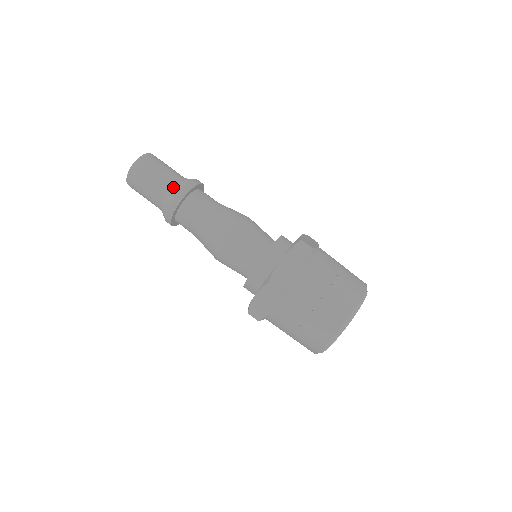
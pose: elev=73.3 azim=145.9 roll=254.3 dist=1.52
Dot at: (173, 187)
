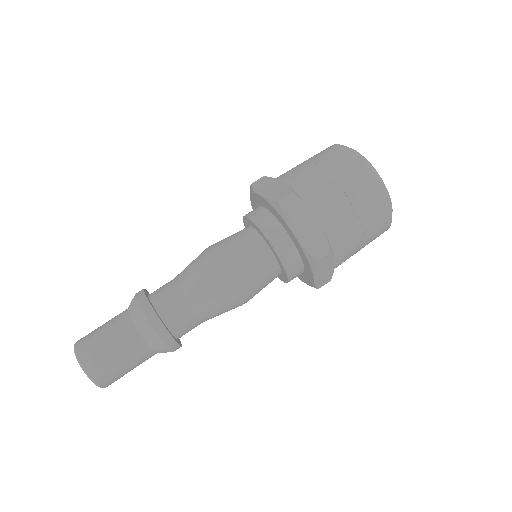
Dot at: (142, 334)
